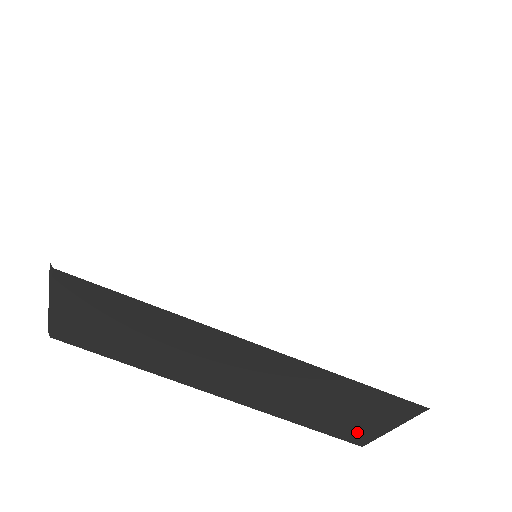
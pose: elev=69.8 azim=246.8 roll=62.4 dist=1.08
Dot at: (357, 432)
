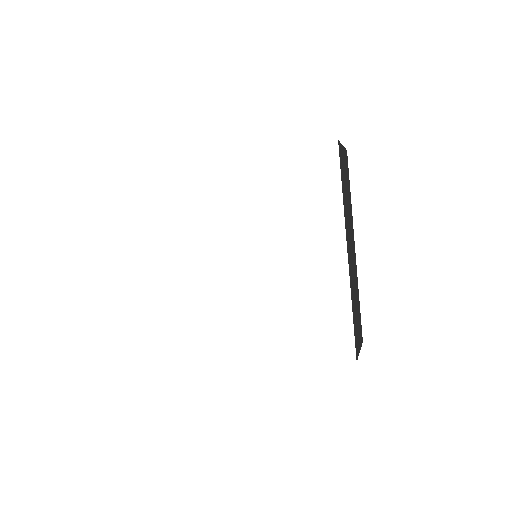
Dot at: occluded
